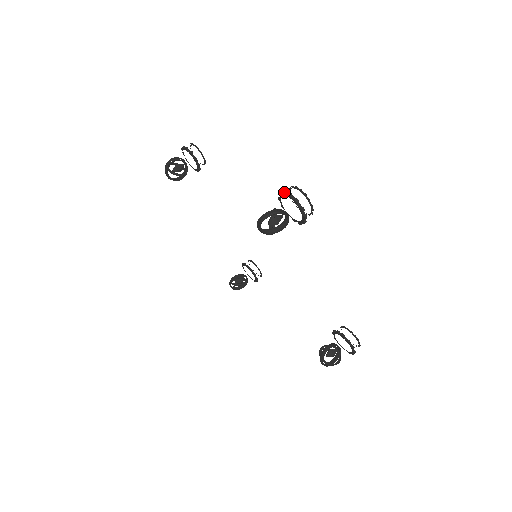
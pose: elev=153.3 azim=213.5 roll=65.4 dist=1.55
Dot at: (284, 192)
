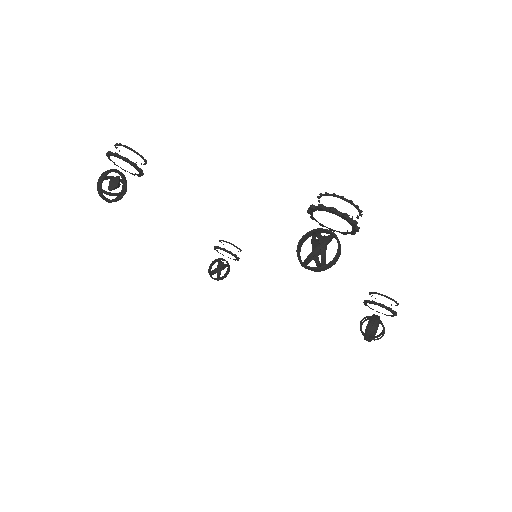
Dot at: (322, 208)
